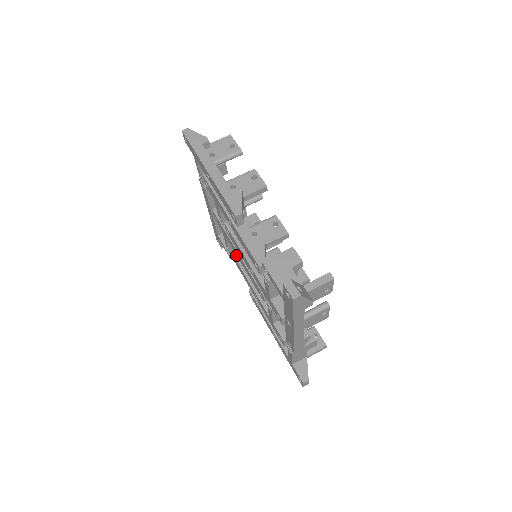
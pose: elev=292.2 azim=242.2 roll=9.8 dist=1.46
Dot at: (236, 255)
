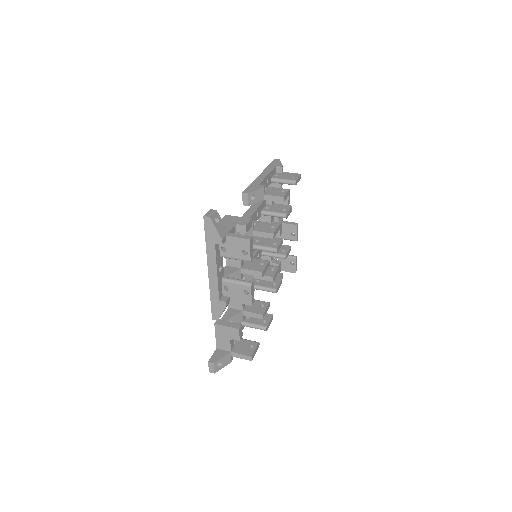
Dot at: occluded
